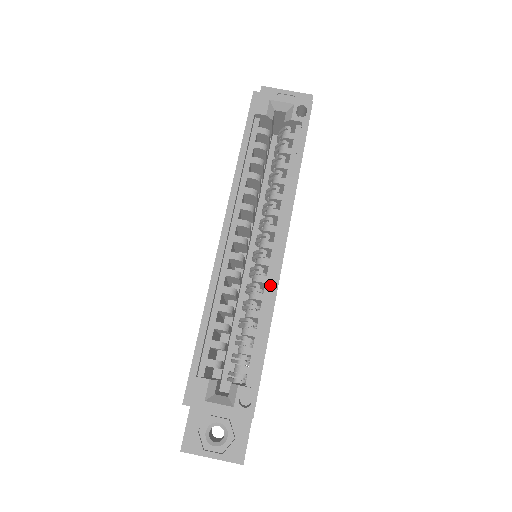
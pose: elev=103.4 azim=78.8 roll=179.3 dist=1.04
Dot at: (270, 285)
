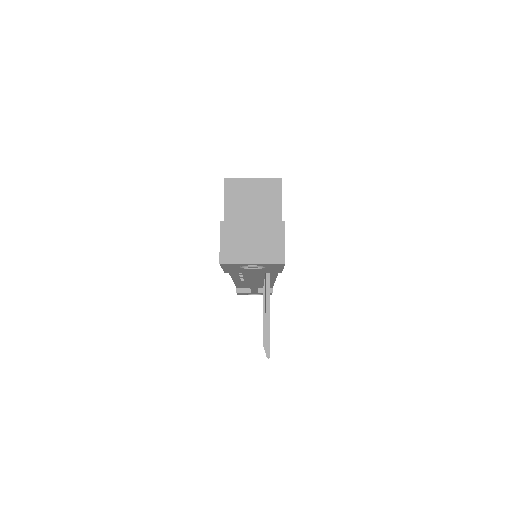
Dot at: occluded
